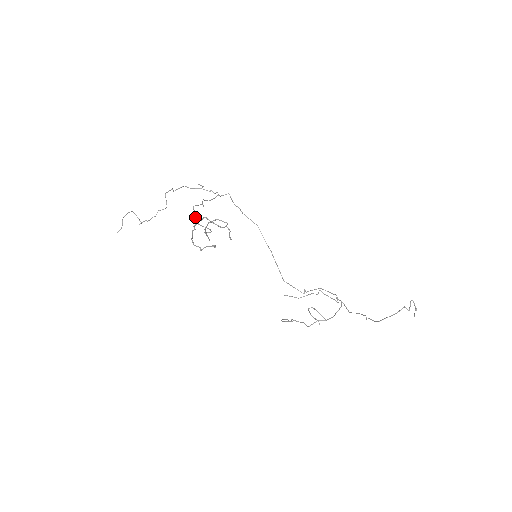
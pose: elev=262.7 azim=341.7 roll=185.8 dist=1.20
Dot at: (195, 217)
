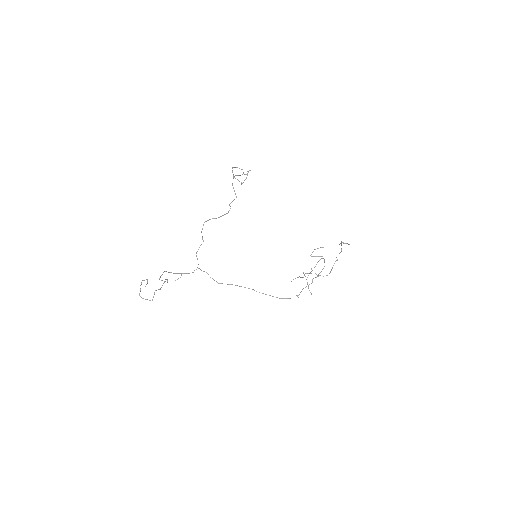
Dot at: (212, 218)
